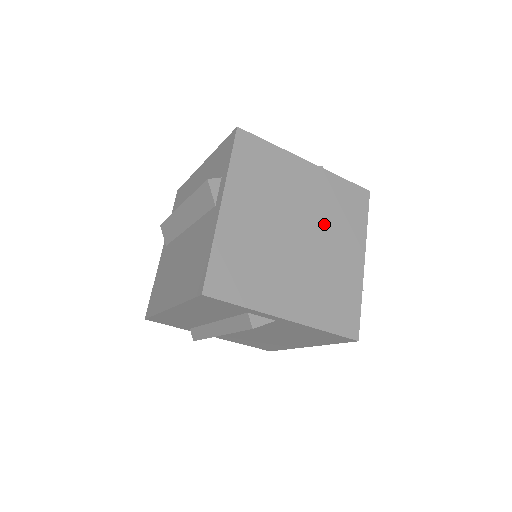
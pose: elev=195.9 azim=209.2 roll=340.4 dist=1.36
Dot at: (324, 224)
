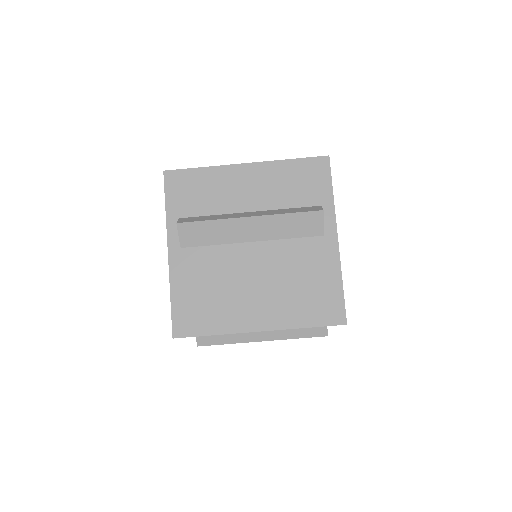
Dot at: occluded
